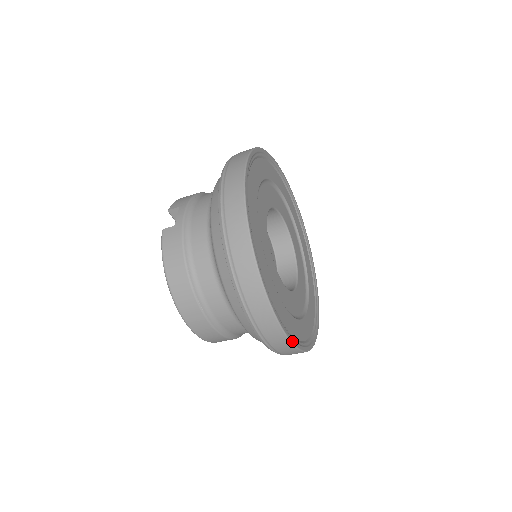
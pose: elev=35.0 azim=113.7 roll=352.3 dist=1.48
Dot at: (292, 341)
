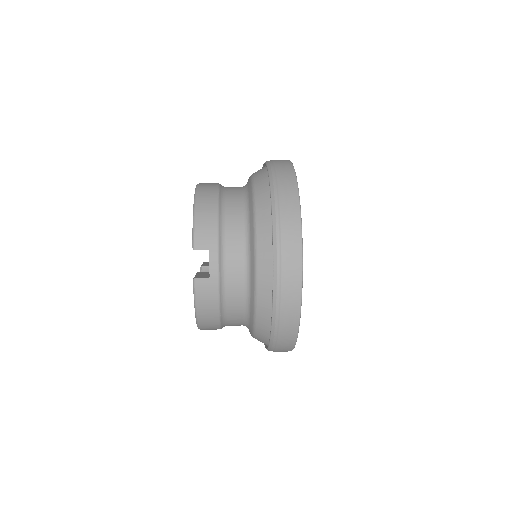
Dot at: occluded
